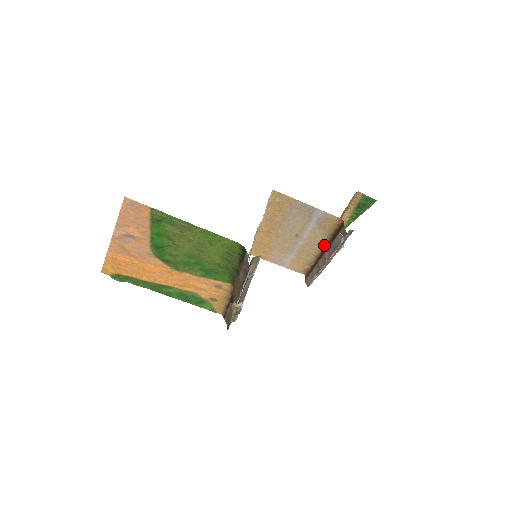
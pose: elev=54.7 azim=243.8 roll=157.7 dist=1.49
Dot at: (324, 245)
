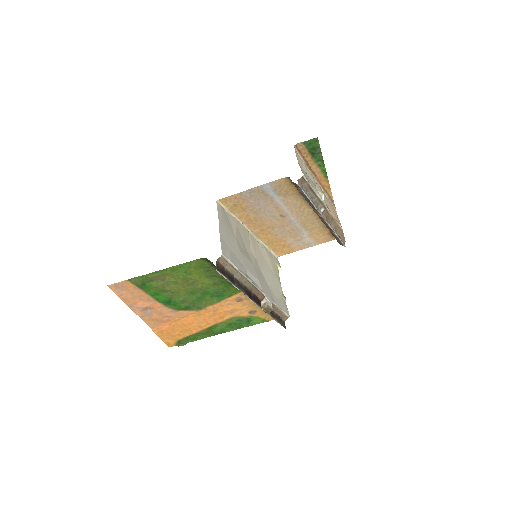
Dot at: occluded
